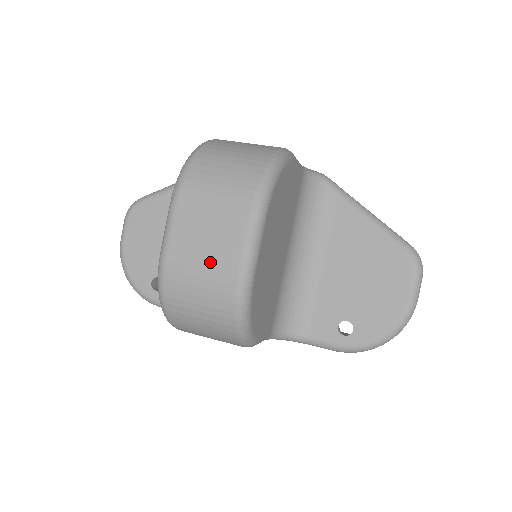
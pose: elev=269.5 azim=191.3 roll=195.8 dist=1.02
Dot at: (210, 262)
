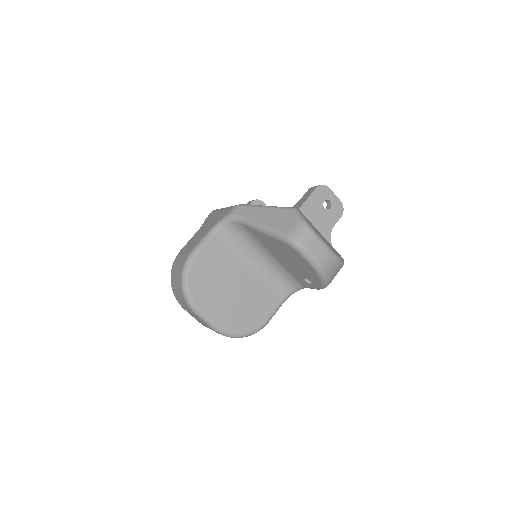
Dot at: occluded
